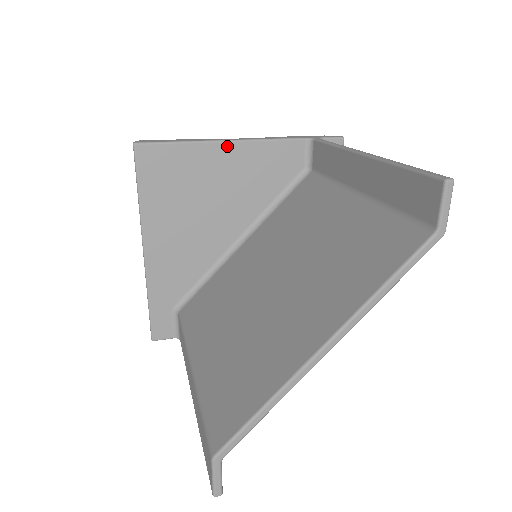
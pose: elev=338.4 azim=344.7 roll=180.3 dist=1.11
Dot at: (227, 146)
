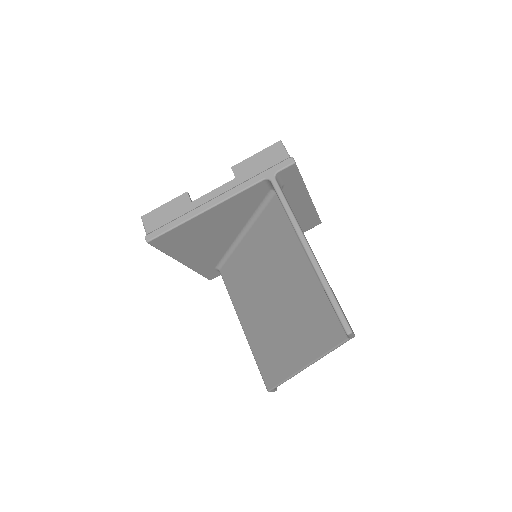
Dot at: (208, 212)
